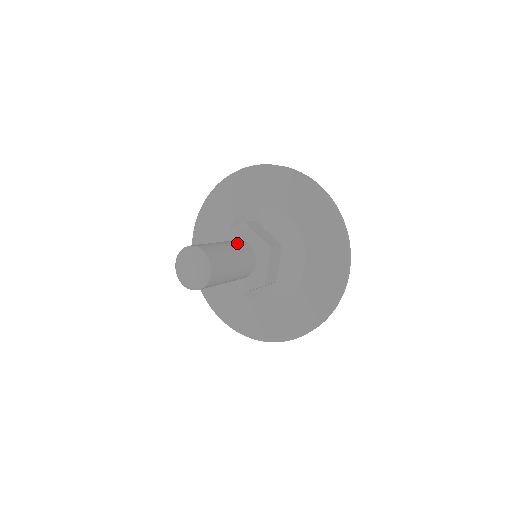
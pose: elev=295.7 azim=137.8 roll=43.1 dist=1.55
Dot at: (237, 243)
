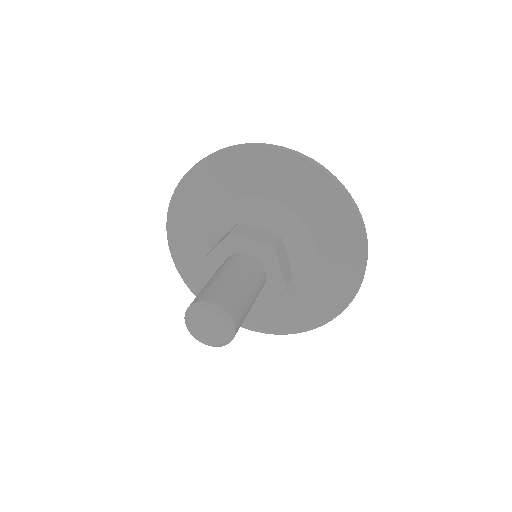
Dot at: (257, 276)
